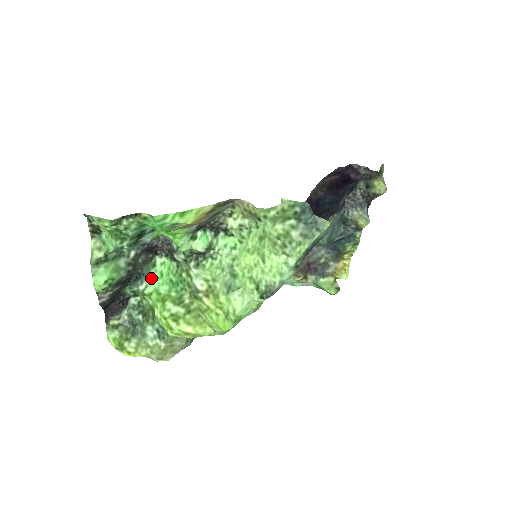
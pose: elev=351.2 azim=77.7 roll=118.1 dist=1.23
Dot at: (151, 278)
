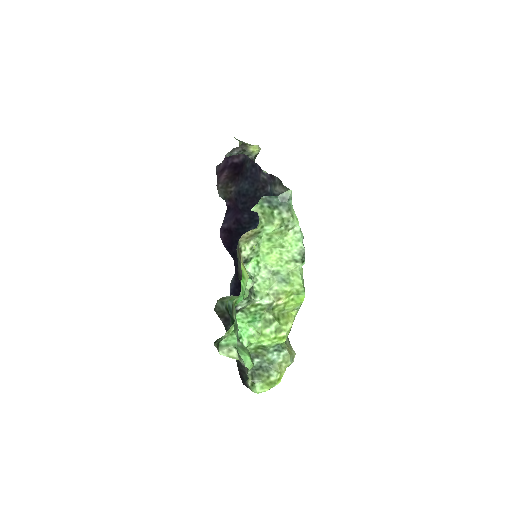
Dot at: (238, 336)
